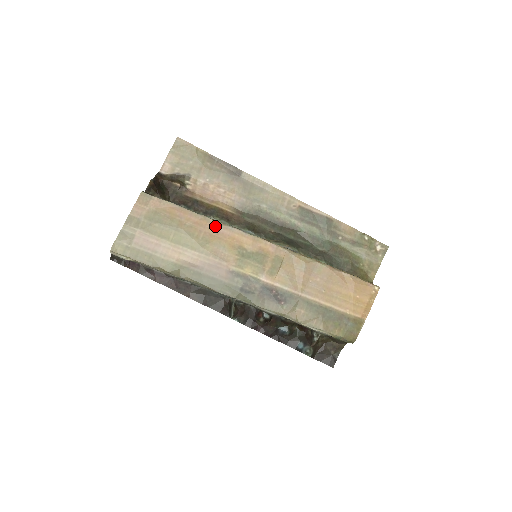
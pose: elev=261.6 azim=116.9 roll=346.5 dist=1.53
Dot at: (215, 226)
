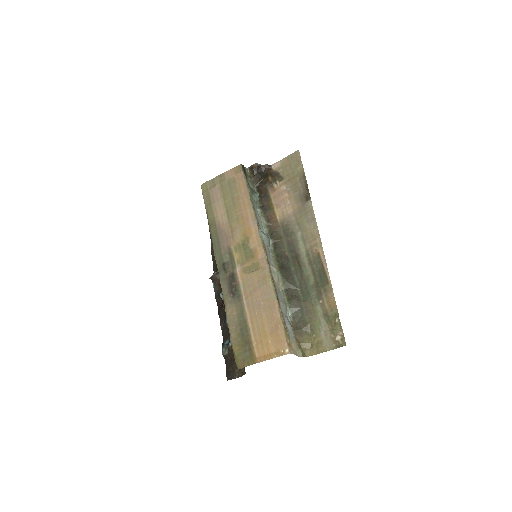
Dot at: (250, 214)
